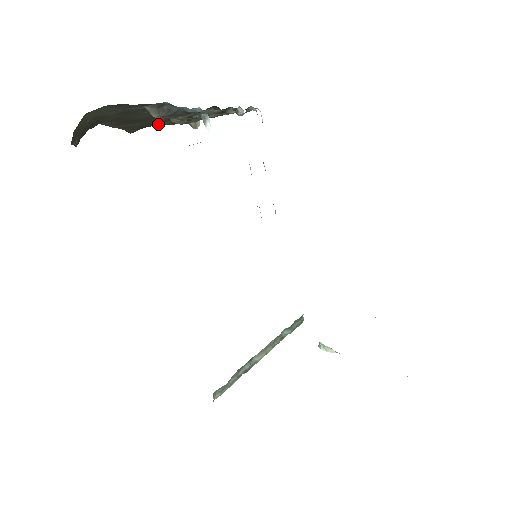
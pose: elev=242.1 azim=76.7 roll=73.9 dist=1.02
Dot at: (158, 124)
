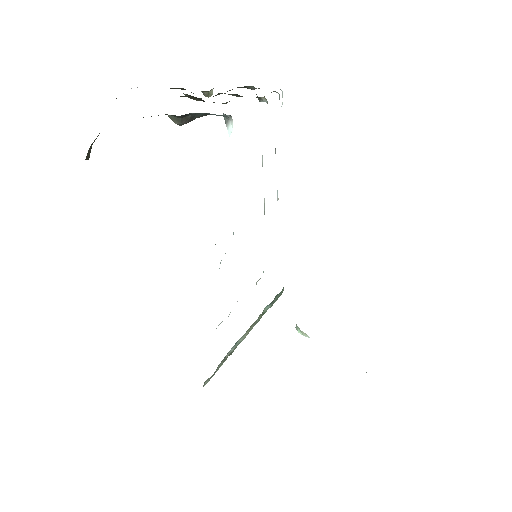
Dot at: occluded
